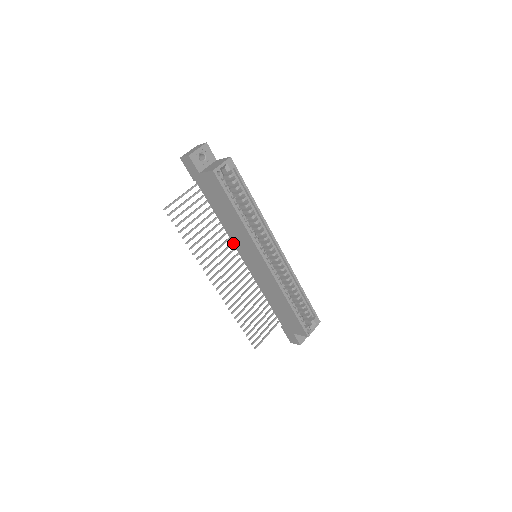
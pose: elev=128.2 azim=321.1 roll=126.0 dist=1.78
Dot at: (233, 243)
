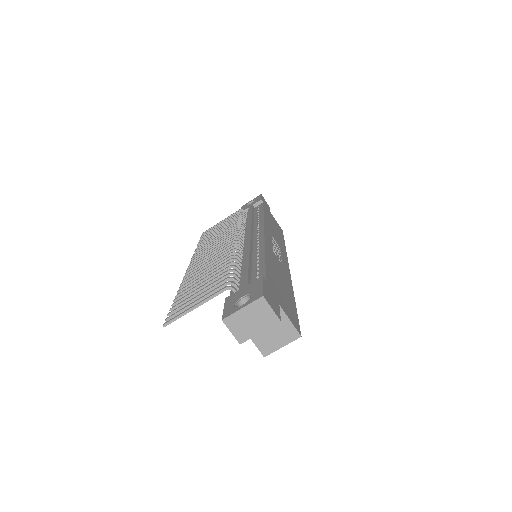
Dot at: occluded
